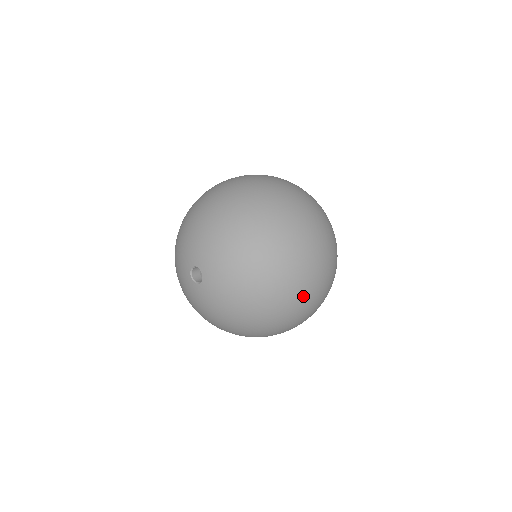
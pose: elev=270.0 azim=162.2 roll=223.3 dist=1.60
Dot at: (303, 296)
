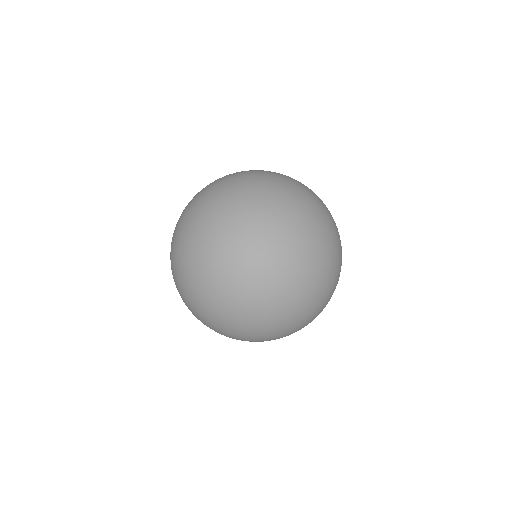
Dot at: (213, 242)
